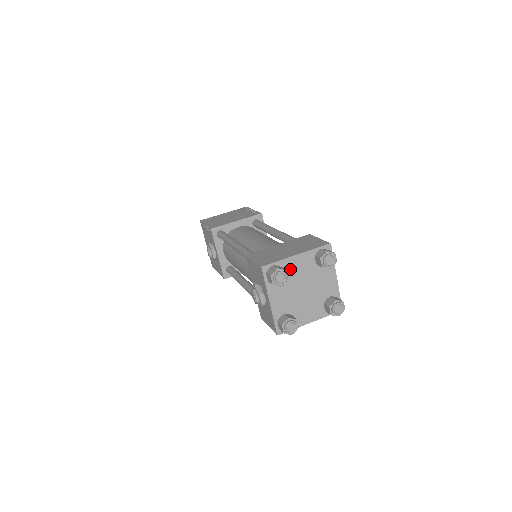
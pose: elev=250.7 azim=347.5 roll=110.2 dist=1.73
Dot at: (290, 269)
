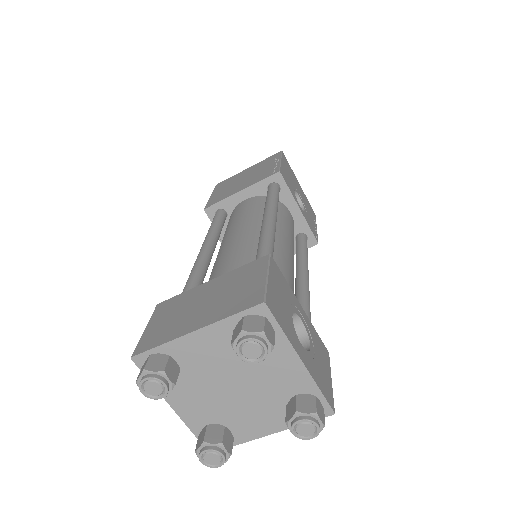
Dot at: (190, 356)
